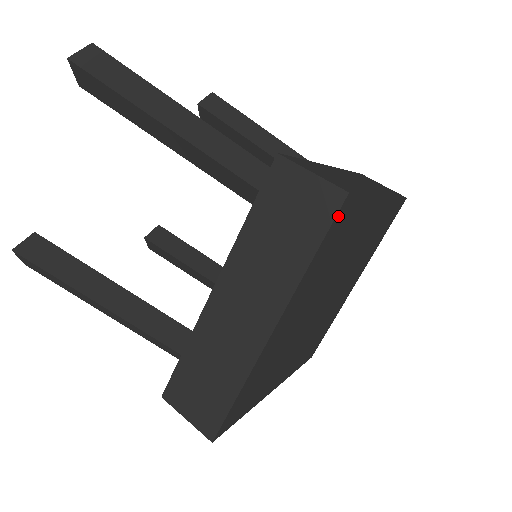
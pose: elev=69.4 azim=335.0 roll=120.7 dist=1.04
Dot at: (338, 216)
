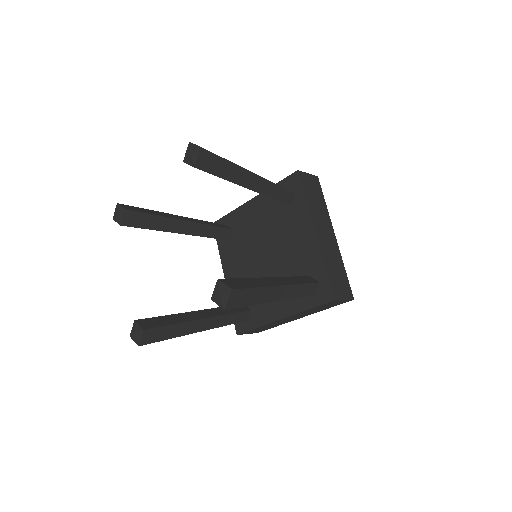
Dot at: occluded
